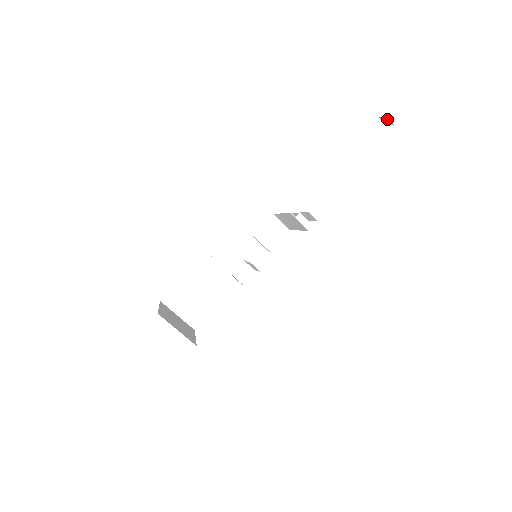
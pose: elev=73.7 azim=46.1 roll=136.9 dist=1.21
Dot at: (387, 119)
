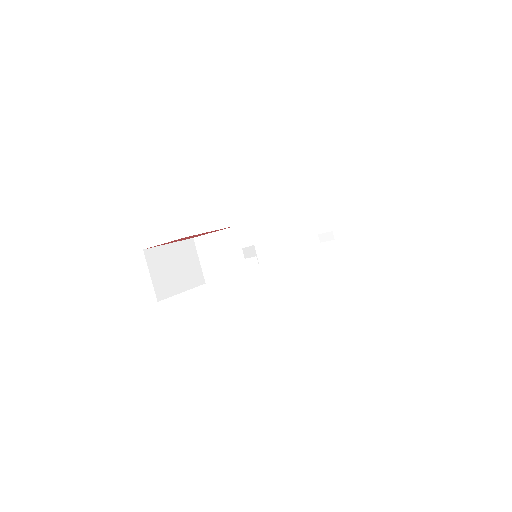
Dot at: (330, 234)
